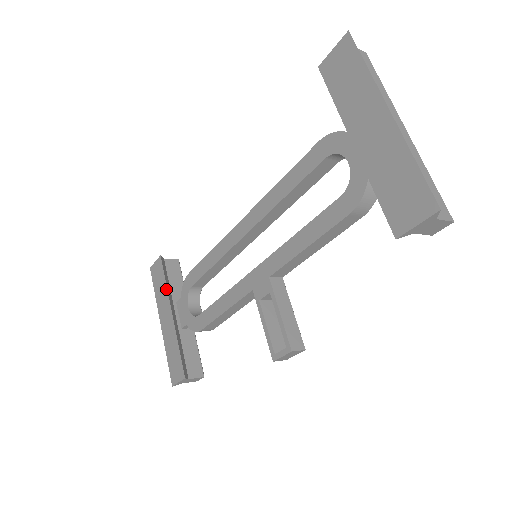
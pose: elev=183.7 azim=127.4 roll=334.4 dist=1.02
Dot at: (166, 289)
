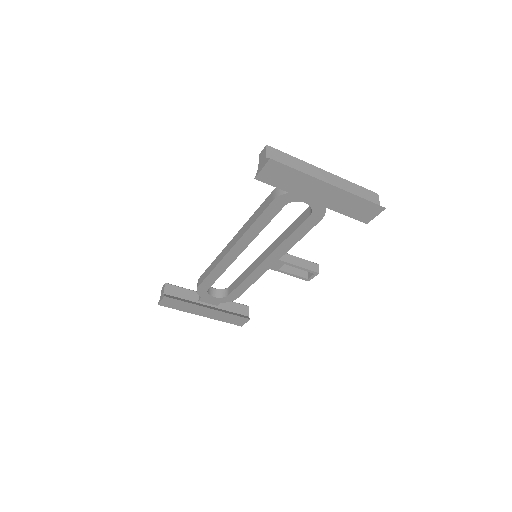
Dot at: (190, 304)
